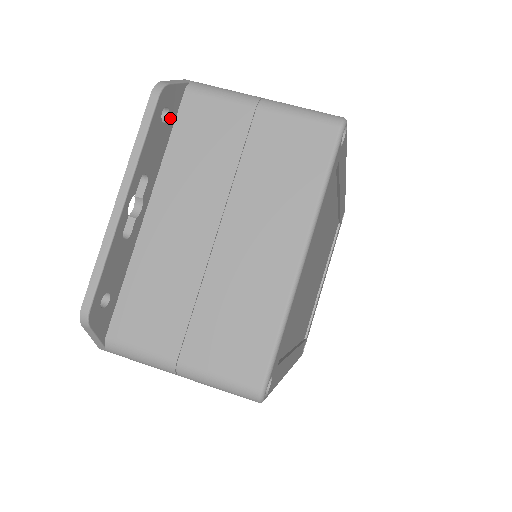
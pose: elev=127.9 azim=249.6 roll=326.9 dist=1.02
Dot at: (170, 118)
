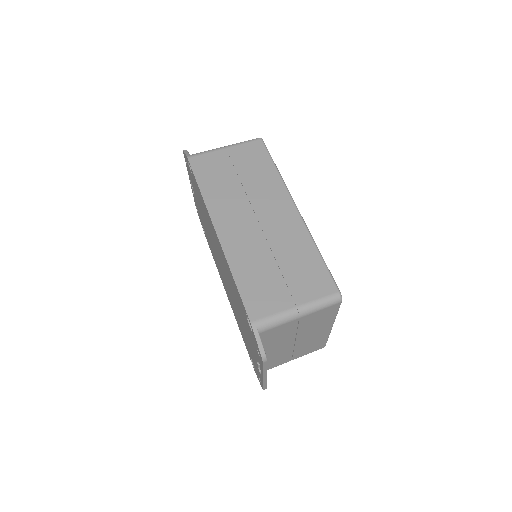
Dot at: occluded
